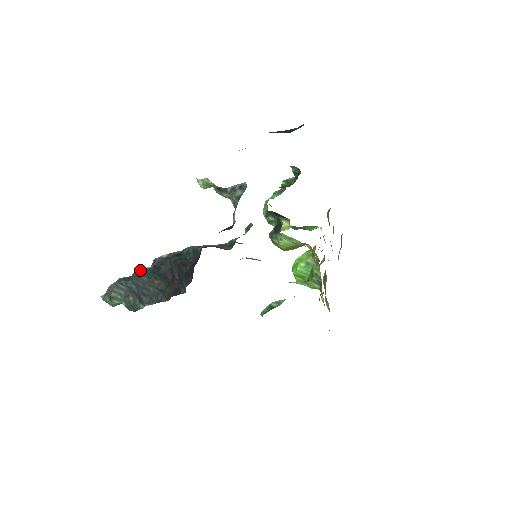
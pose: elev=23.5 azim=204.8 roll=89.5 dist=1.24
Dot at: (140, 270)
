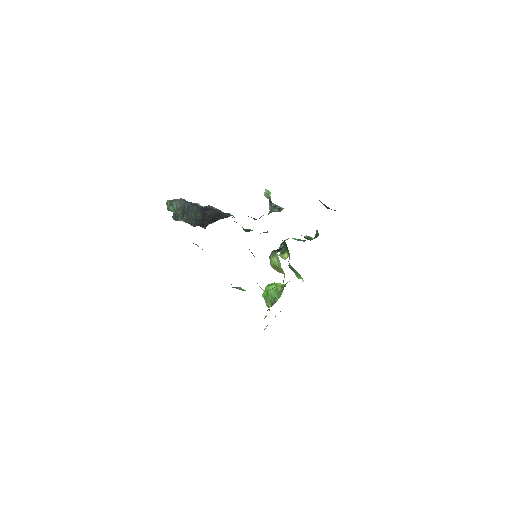
Dot at: occluded
